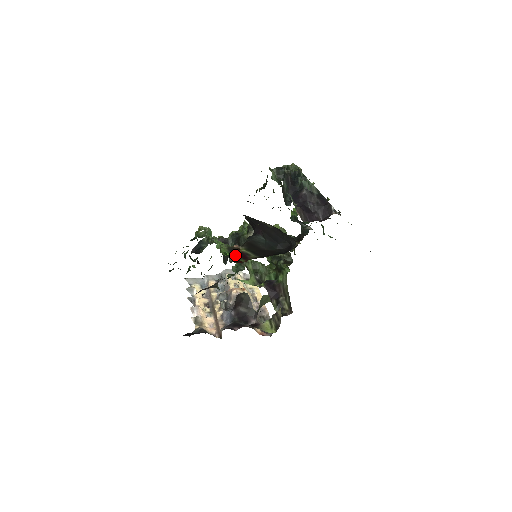
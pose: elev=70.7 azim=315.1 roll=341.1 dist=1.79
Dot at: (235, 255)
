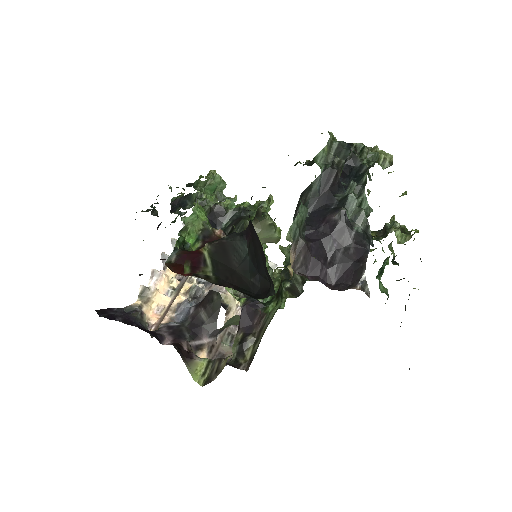
Dot at: (187, 252)
